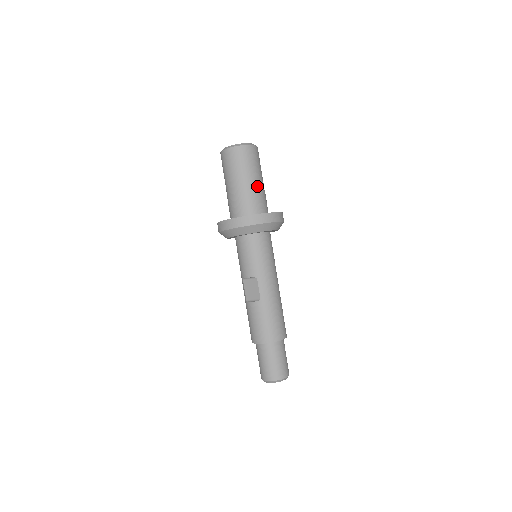
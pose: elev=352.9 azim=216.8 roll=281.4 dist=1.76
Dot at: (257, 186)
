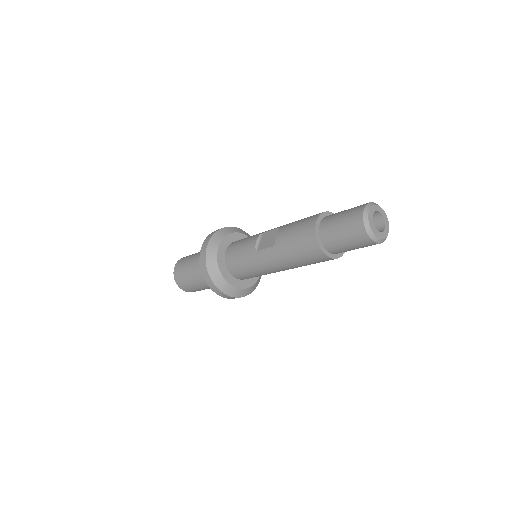
Dot at: occluded
